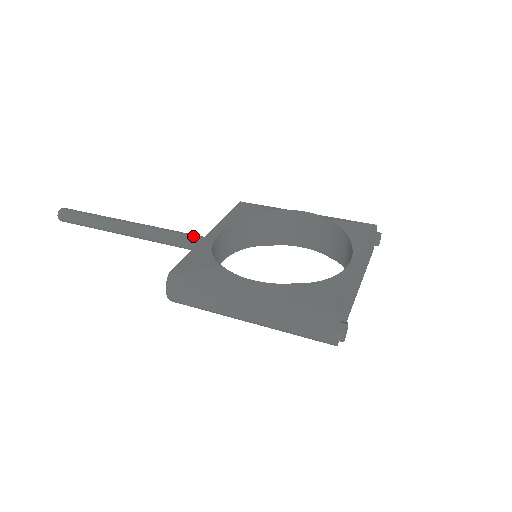
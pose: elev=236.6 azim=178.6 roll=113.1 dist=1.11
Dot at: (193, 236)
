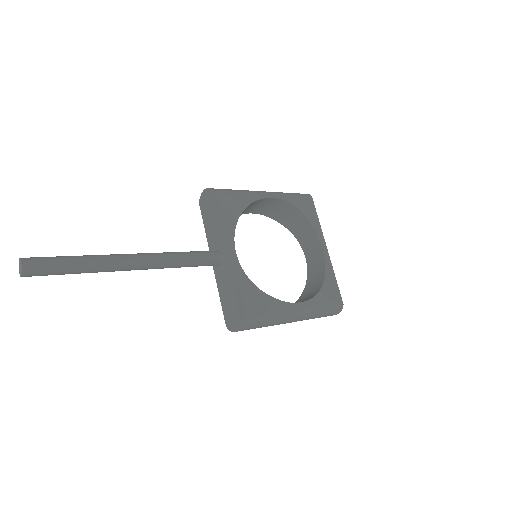
Dot at: (208, 256)
